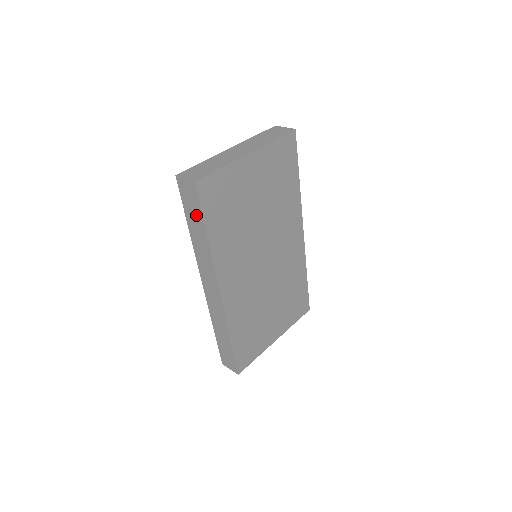
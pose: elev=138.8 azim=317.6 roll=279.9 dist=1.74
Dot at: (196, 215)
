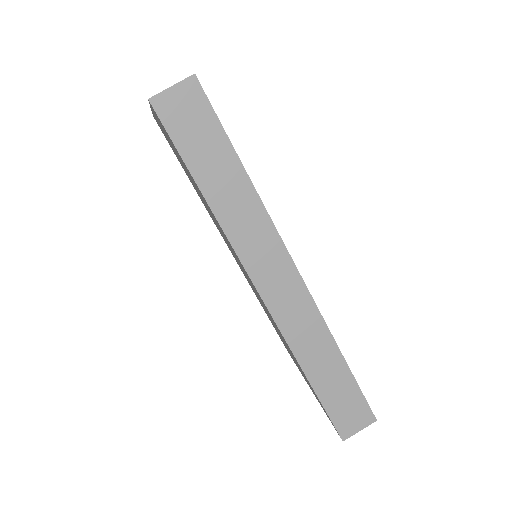
Dot at: (212, 146)
